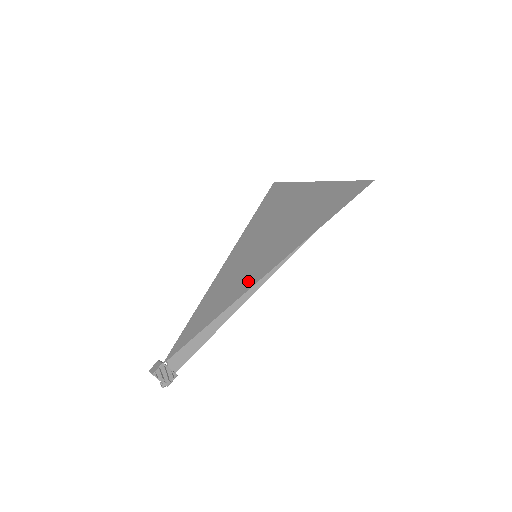
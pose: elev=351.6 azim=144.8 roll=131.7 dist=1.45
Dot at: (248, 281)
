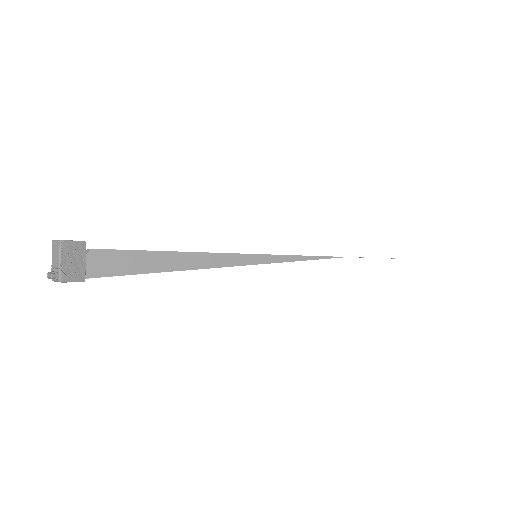
Dot at: occluded
